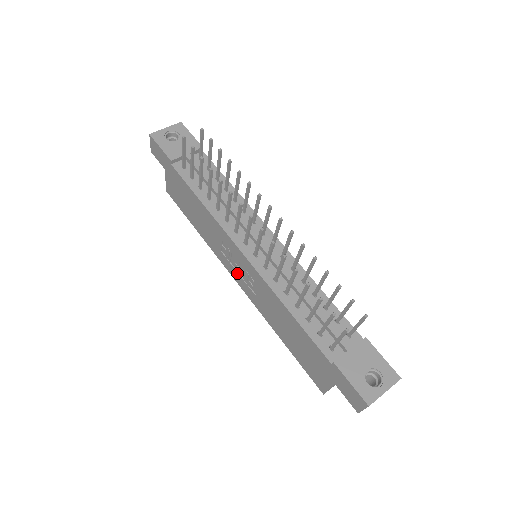
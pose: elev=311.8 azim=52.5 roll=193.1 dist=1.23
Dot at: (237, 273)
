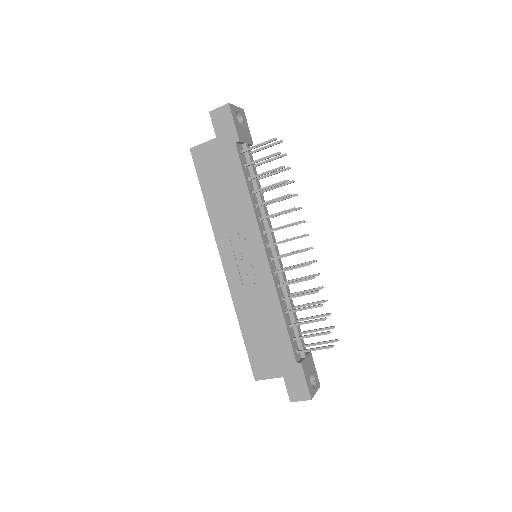
Dot at: (235, 261)
